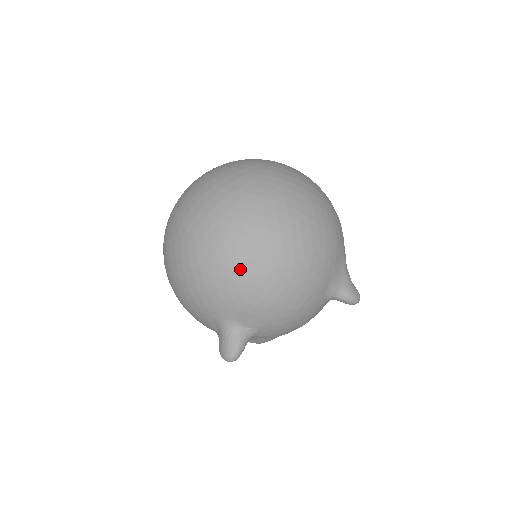
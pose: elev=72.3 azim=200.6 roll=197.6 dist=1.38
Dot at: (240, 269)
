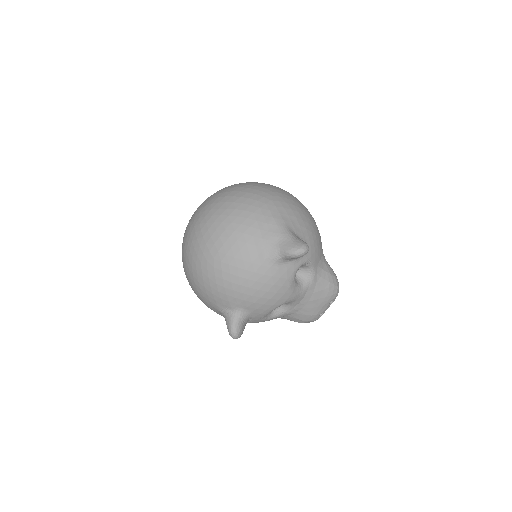
Dot at: (196, 273)
